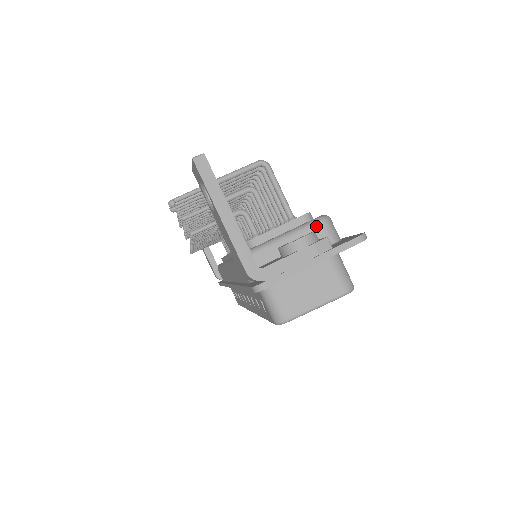
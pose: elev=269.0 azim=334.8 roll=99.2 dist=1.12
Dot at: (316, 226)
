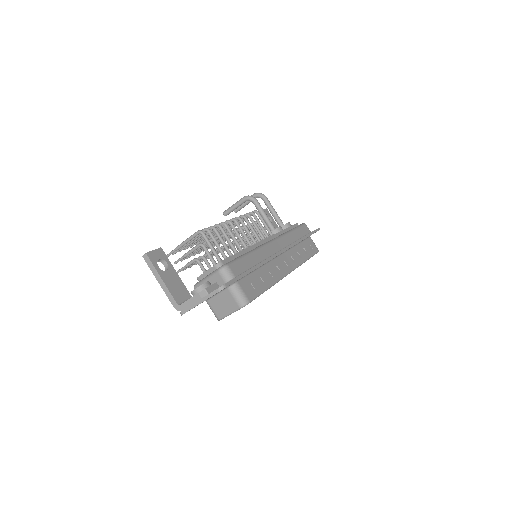
Dot at: (217, 274)
